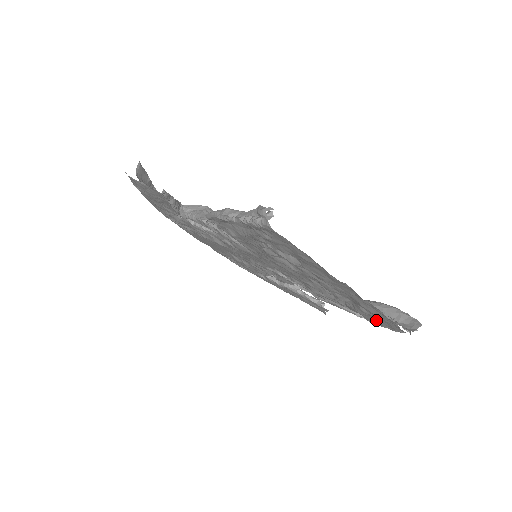
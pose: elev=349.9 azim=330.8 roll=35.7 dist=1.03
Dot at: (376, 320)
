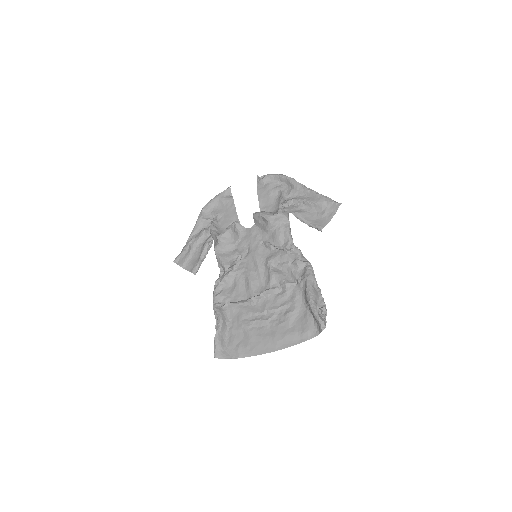
Dot at: occluded
